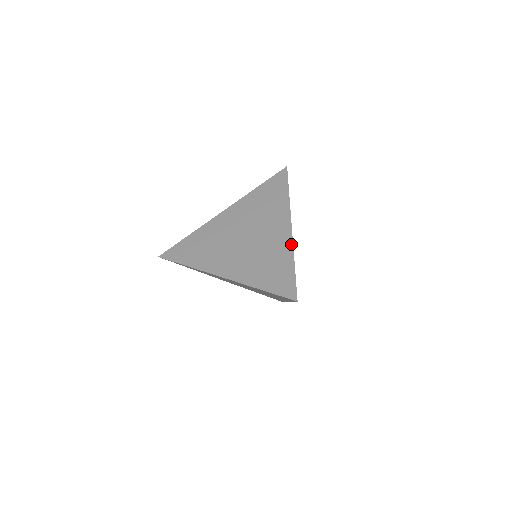
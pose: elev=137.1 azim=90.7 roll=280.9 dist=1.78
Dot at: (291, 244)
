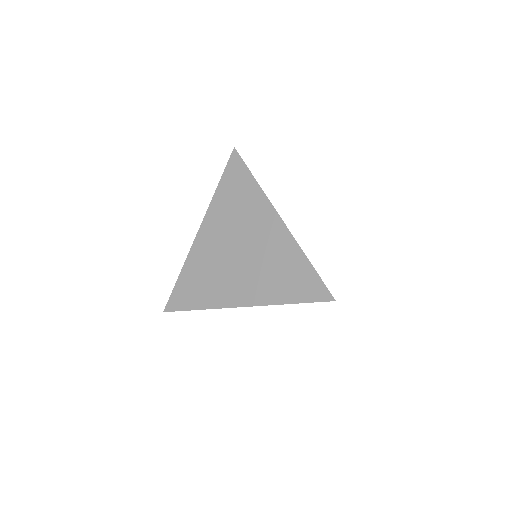
Dot at: (293, 240)
